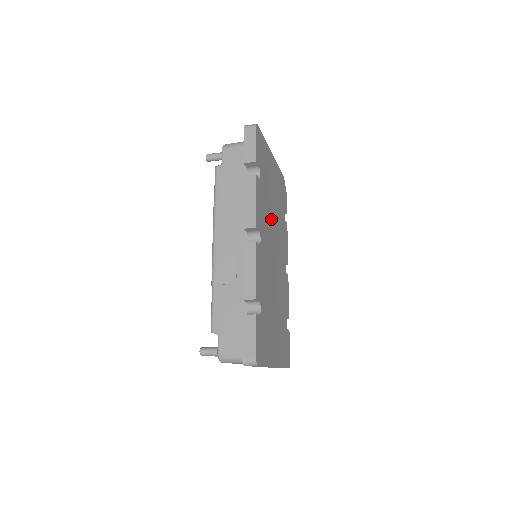
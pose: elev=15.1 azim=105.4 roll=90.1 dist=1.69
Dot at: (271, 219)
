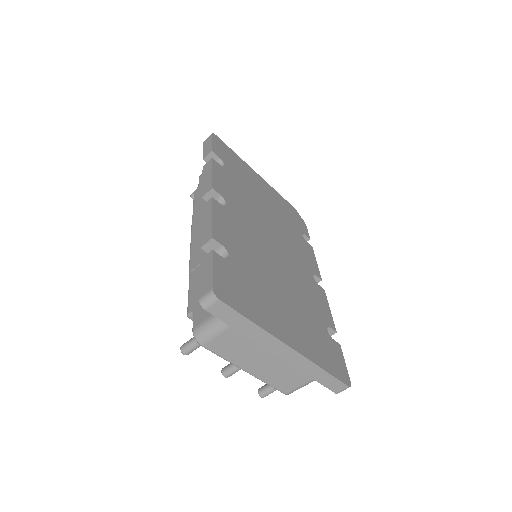
Dot at: (260, 212)
